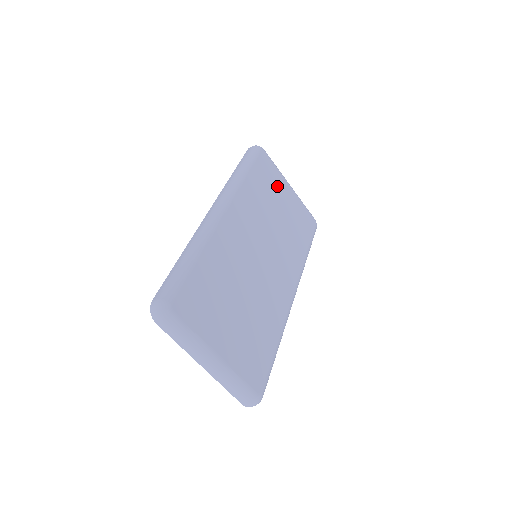
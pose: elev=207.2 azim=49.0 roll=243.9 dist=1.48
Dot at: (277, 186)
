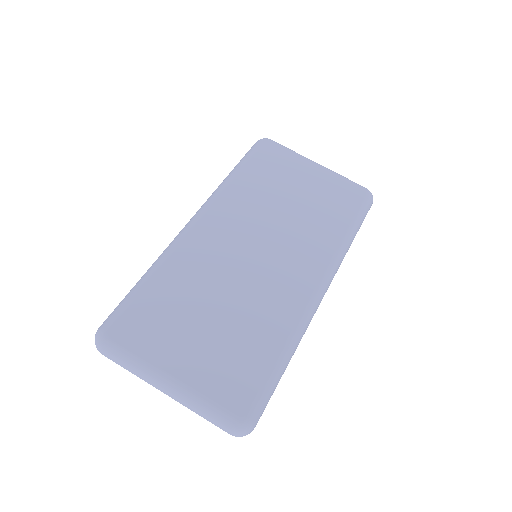
Dot at: (290, 171)
